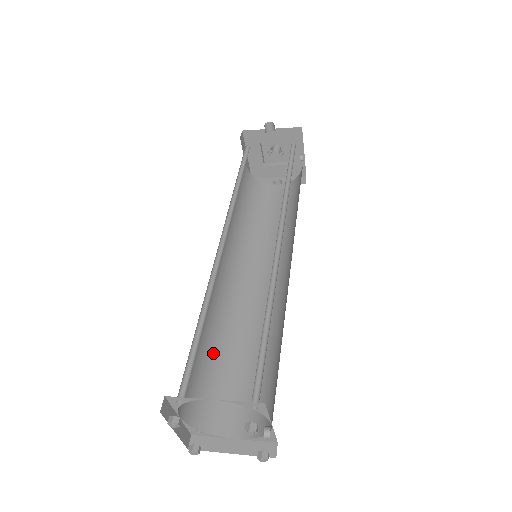
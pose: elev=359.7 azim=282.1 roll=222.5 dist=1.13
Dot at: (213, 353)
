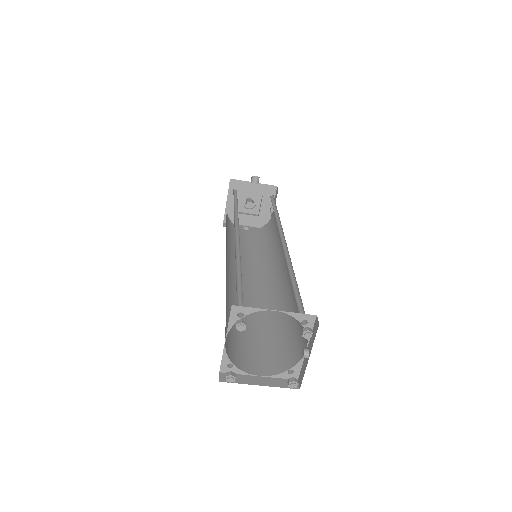
Dot at: occluded
